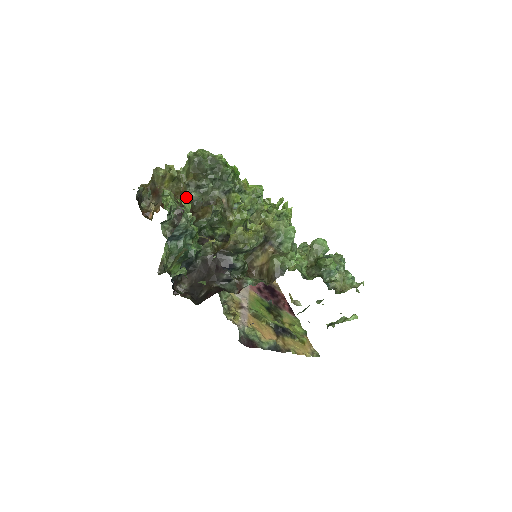
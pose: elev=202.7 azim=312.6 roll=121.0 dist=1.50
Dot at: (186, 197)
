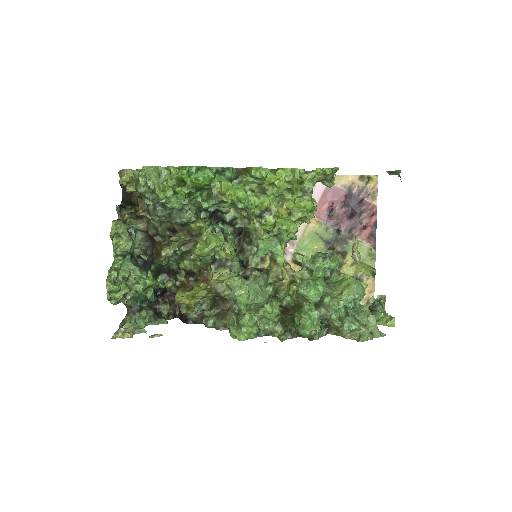
Dot at: (148, 222)
